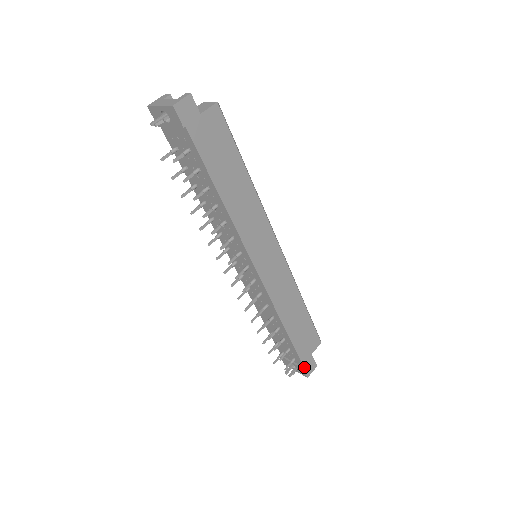
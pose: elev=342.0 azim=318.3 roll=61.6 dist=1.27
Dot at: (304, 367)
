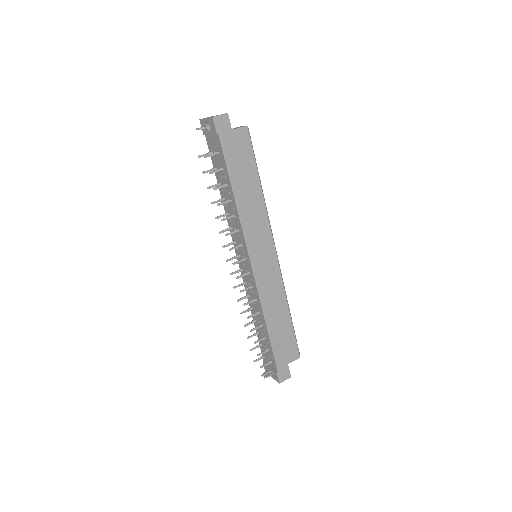
Dot at: (278, 371)
